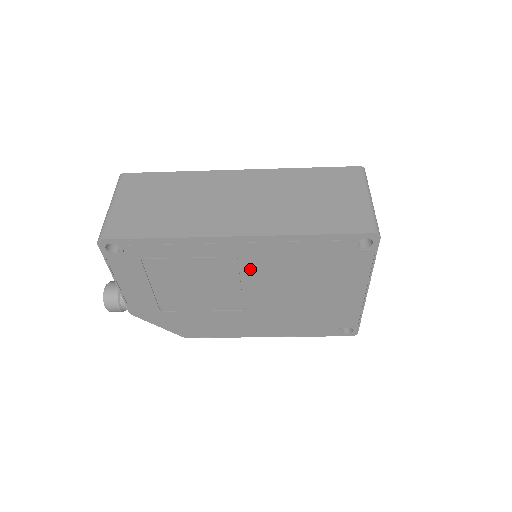
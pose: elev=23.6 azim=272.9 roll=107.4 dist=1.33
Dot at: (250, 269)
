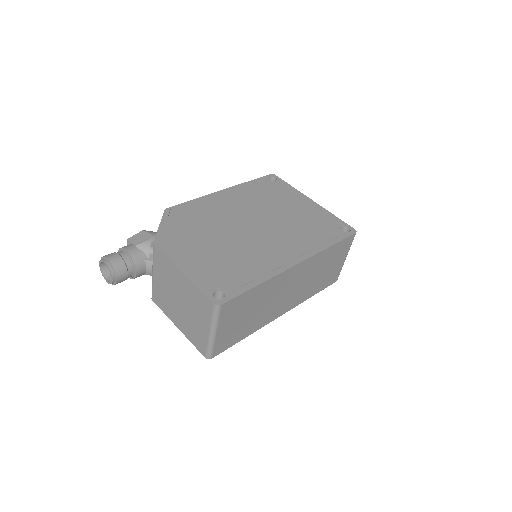
Dot at: occluded
